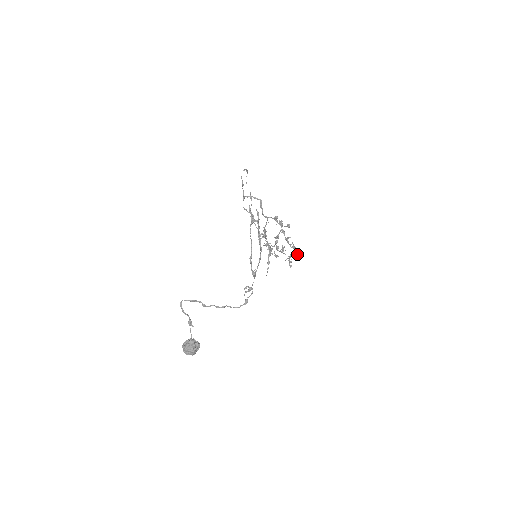
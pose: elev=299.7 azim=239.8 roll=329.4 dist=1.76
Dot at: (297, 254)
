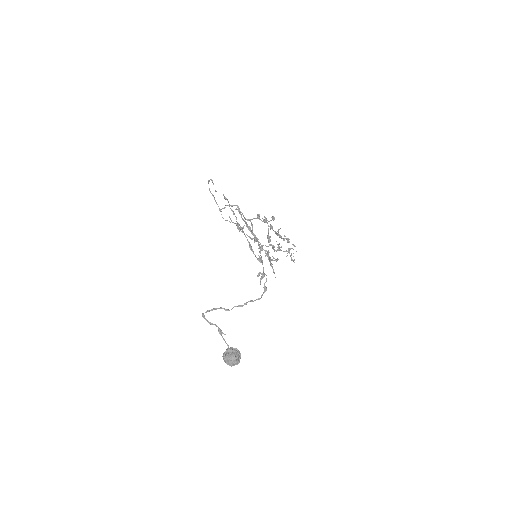
Dot at: (294, 246)
